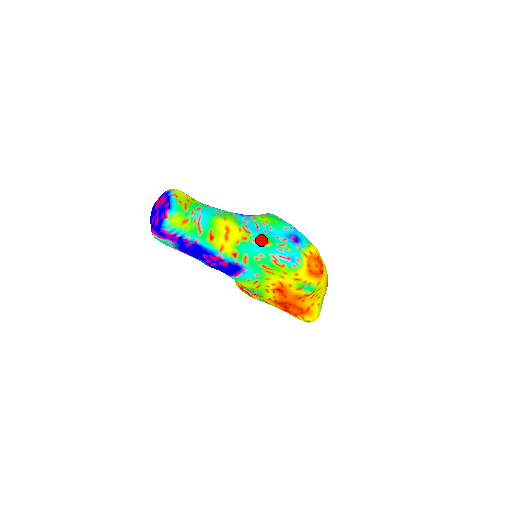
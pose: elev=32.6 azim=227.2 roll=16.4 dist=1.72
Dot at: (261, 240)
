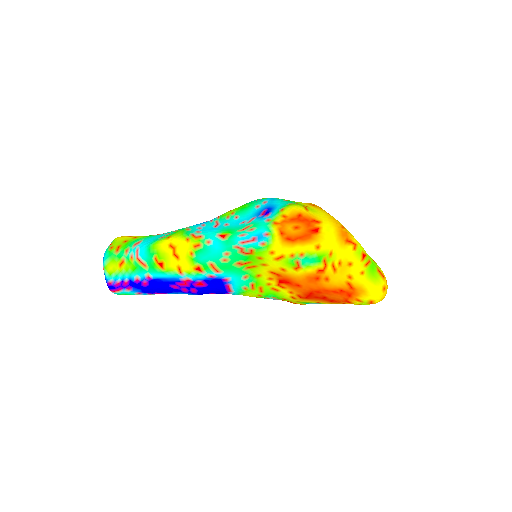
Dot at: (217, 237)
